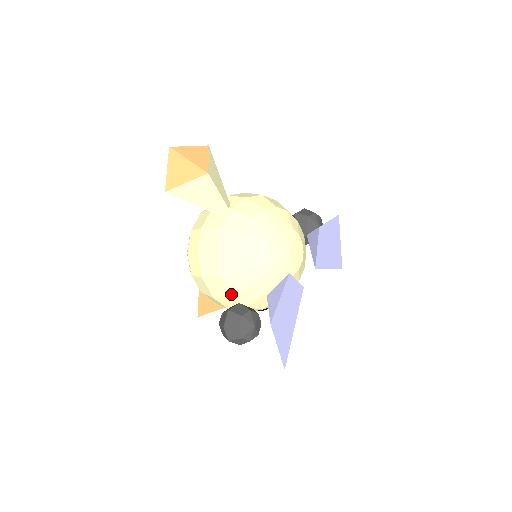
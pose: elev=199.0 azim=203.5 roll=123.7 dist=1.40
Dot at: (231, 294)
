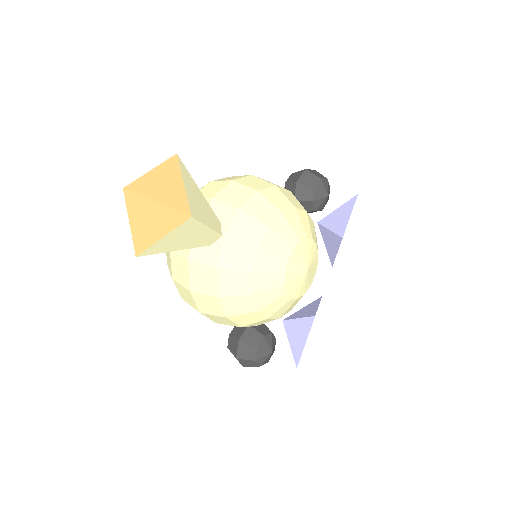
Dot at: (240, 326)
